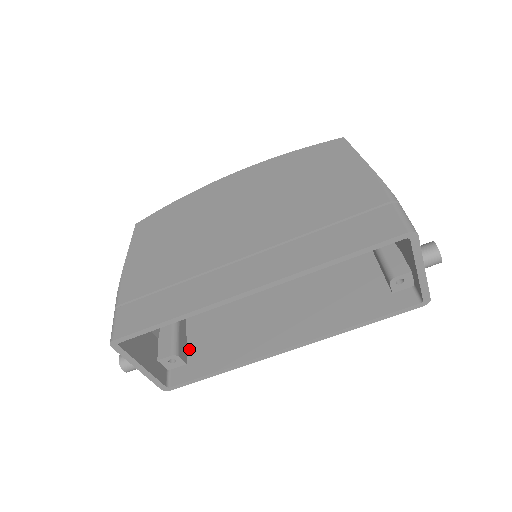
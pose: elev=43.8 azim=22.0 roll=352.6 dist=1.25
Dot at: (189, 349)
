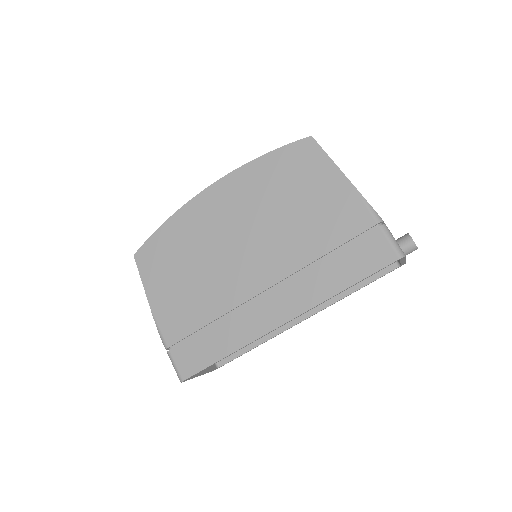
Dot at: occluded
